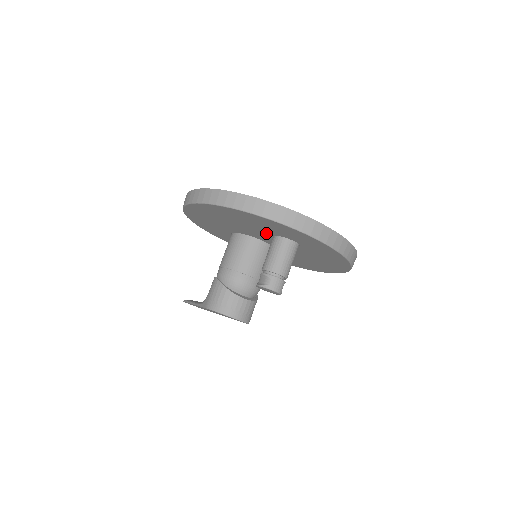
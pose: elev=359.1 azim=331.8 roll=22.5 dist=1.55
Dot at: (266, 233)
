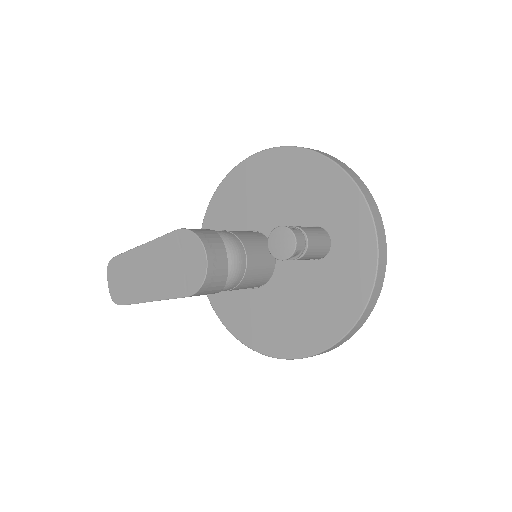
Dot at: (304, 222)
